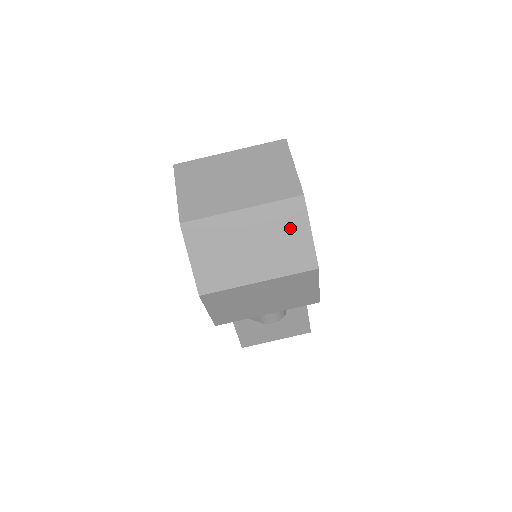
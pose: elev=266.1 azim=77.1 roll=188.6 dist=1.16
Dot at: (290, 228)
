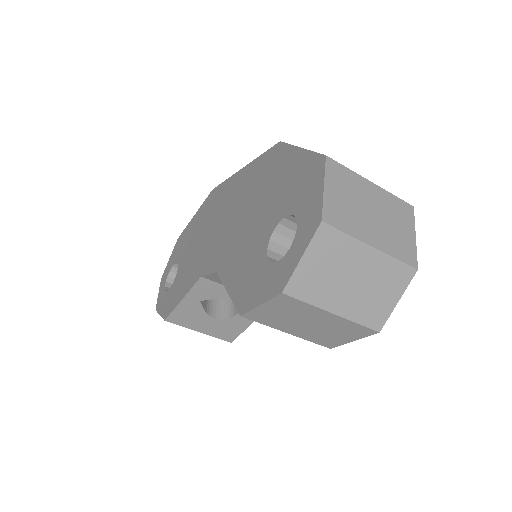
Dot at: (389, 287)
